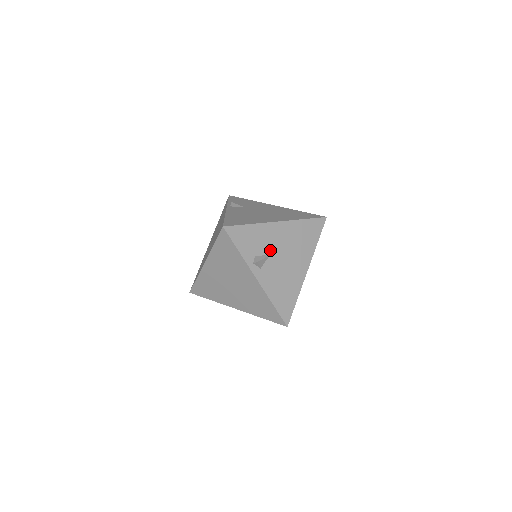
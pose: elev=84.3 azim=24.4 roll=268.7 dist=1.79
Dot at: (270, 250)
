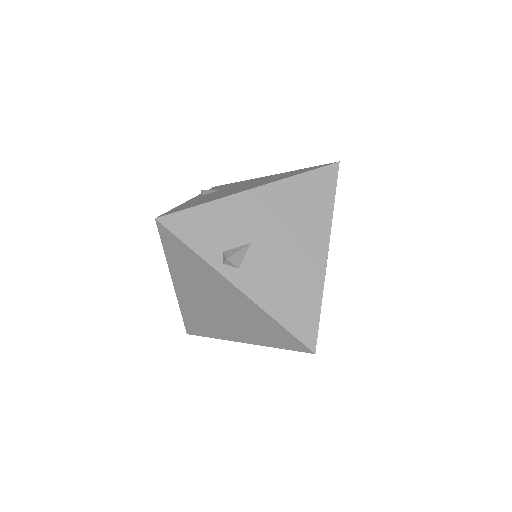
Dot at: (249, 236)
